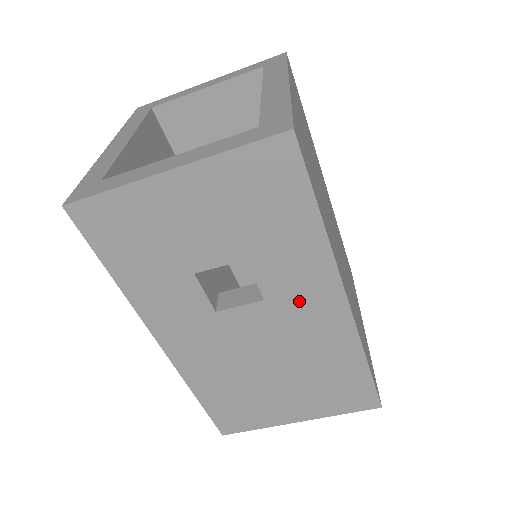
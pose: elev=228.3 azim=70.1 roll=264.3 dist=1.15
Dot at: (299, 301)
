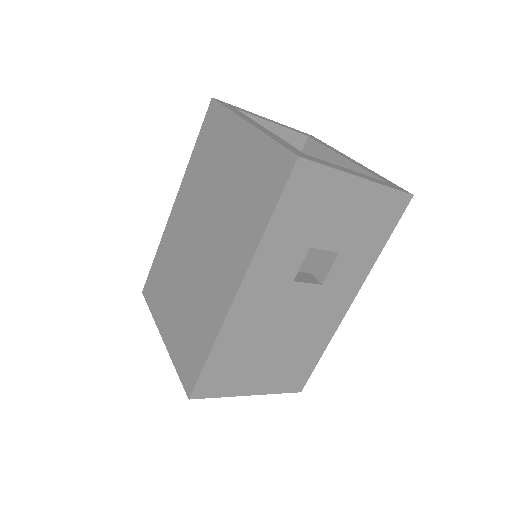
Dot at: (334, 294)
